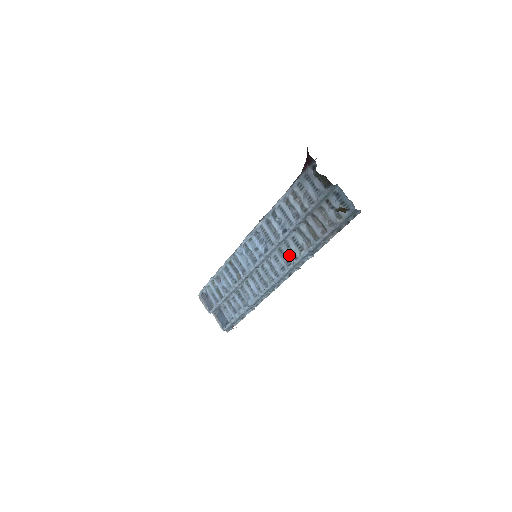
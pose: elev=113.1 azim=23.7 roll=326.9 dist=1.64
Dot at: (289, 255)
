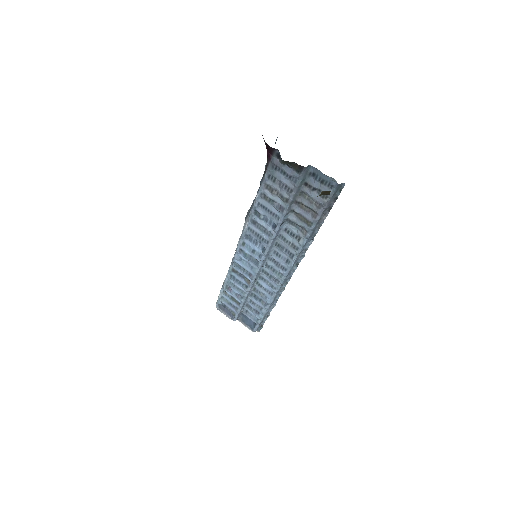
Dot at: (288, 247)
